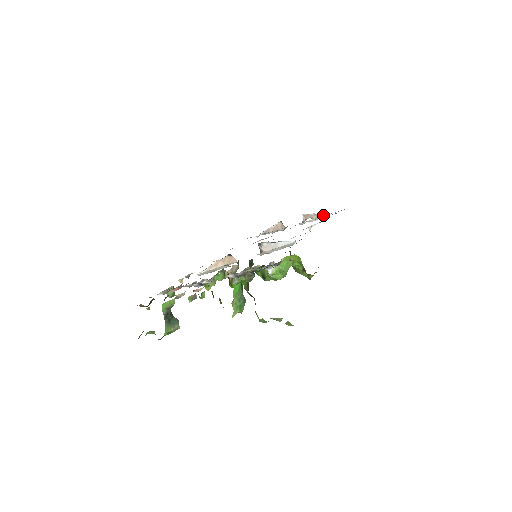
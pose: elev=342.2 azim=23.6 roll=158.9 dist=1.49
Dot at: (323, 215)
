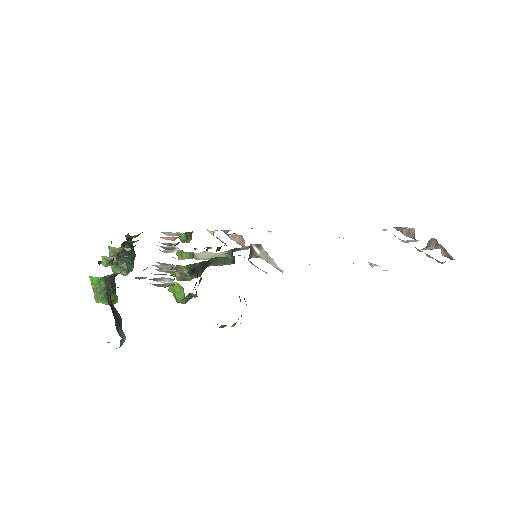
Dot at: (451, 258)
